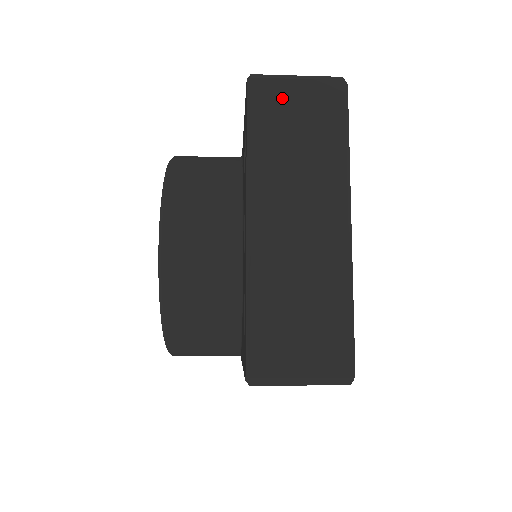
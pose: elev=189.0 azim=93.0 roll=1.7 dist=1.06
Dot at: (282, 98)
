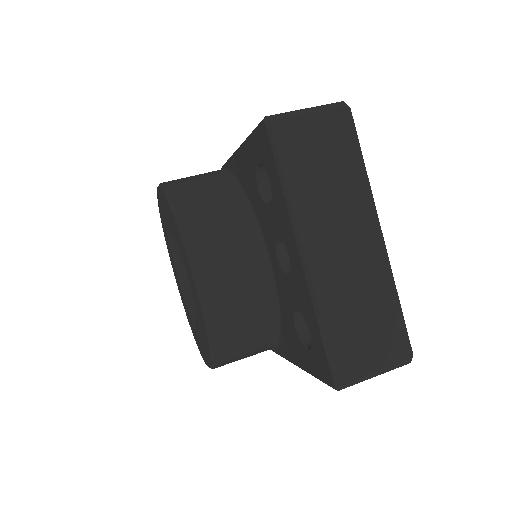
Dot at: (301, 135)
